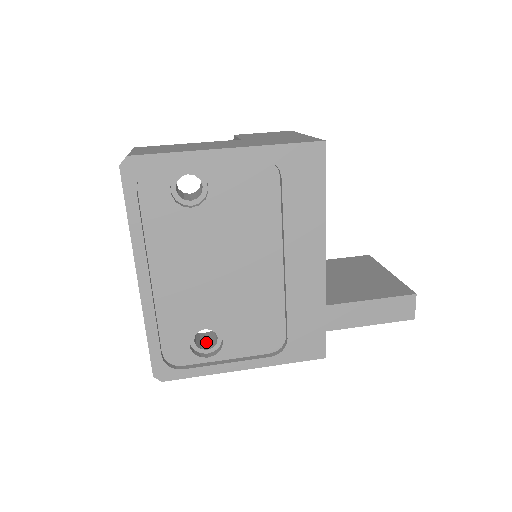
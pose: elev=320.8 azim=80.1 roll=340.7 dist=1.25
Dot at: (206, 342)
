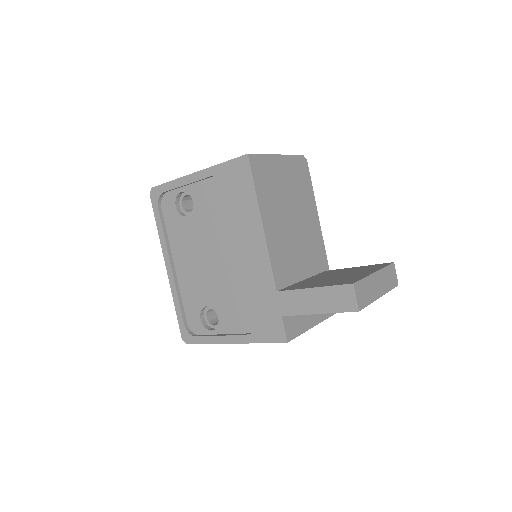
Dot at: occluded
